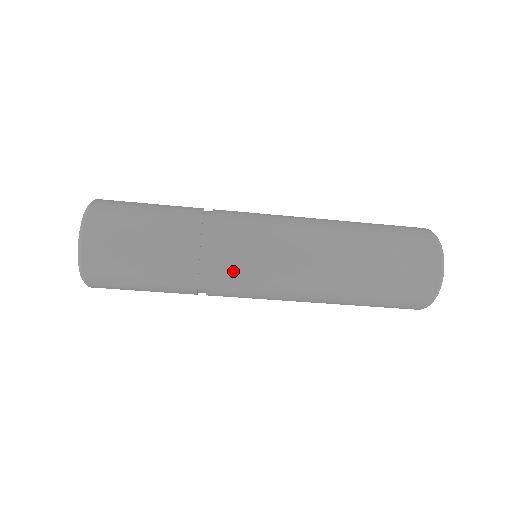
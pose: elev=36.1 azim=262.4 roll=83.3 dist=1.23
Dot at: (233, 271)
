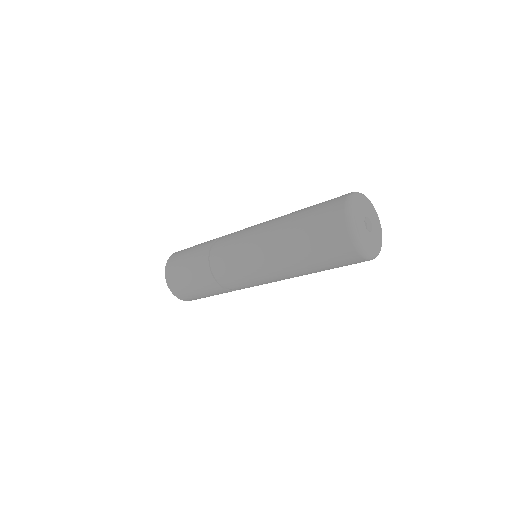
Dot at: (226, 268)
